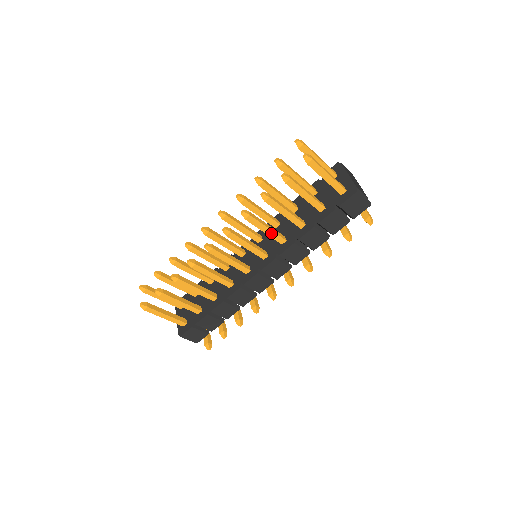
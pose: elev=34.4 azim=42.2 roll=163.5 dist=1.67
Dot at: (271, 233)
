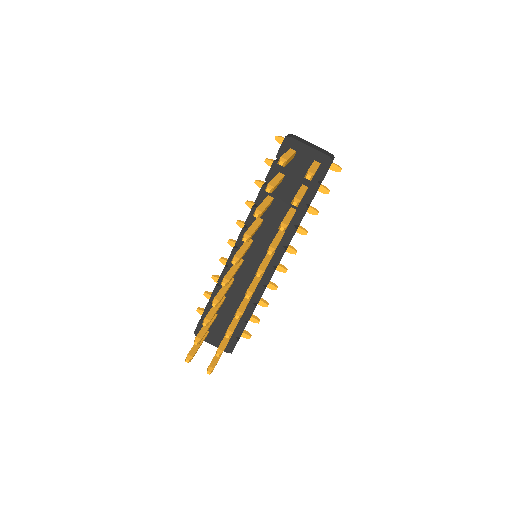
Dot at: occluded
